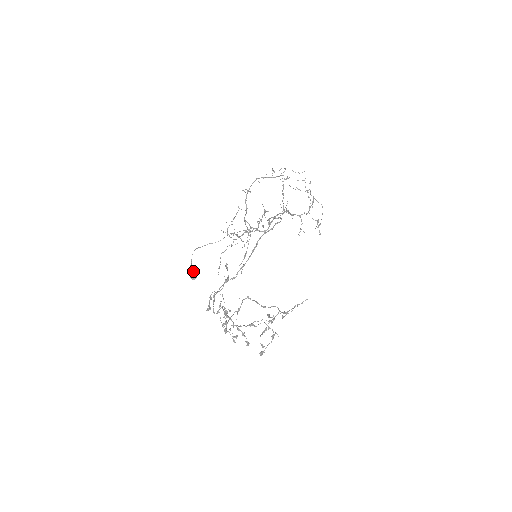
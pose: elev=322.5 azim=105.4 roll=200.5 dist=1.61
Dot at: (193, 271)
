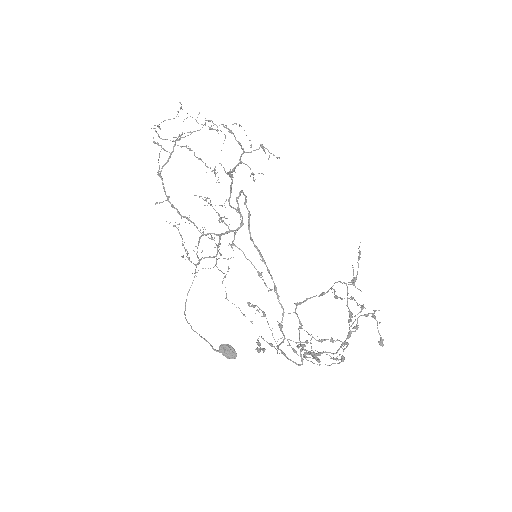
Dot at: (224, 350)
